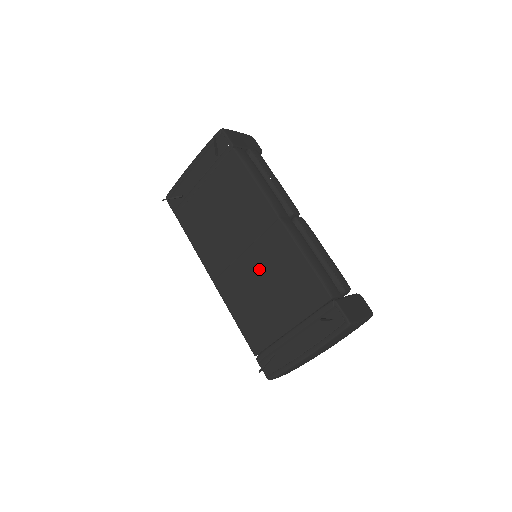
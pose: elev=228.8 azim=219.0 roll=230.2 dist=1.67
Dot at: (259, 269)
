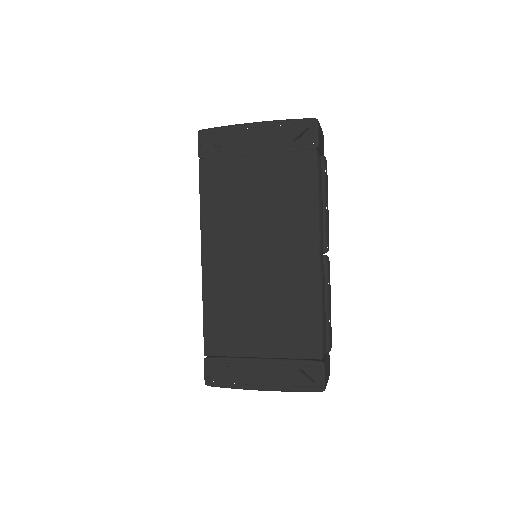
Dot at: (265, 284)
